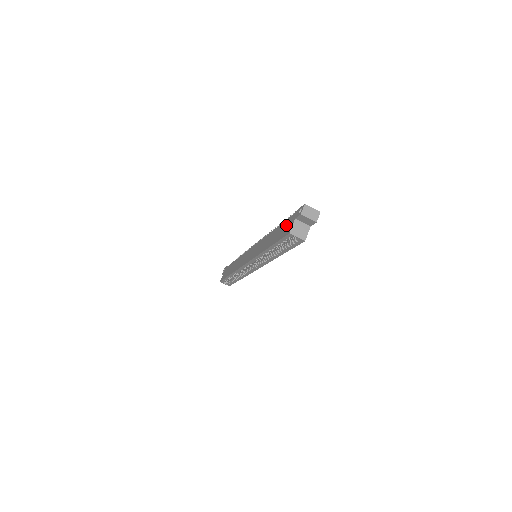
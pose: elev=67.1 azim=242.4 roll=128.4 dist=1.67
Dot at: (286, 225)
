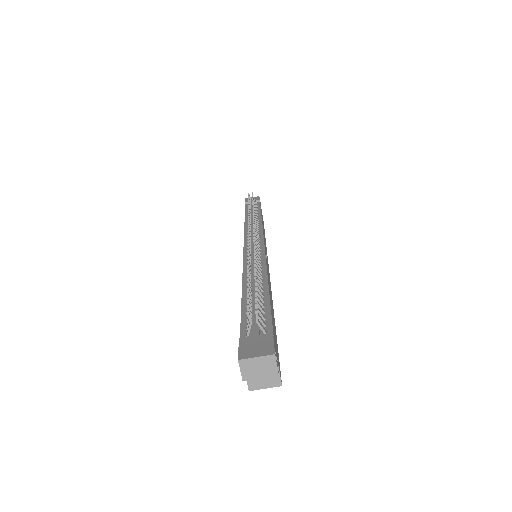
Dot at: occluded
